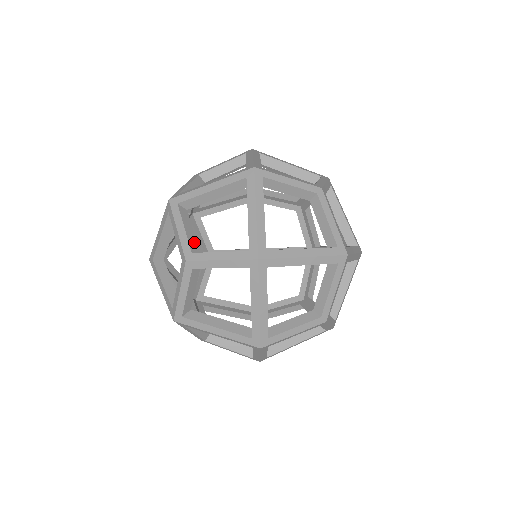
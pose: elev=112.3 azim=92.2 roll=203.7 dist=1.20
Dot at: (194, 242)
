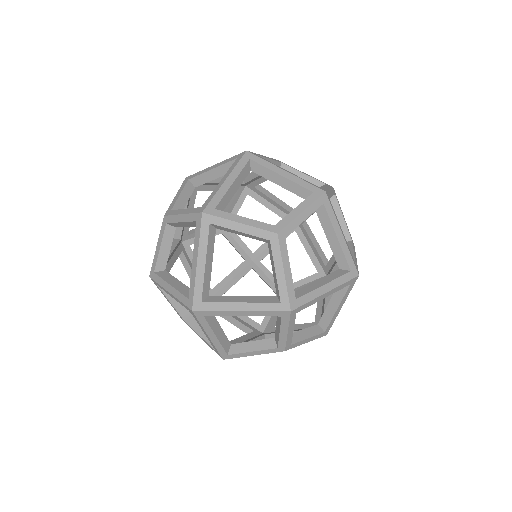
Dot at: occluded
